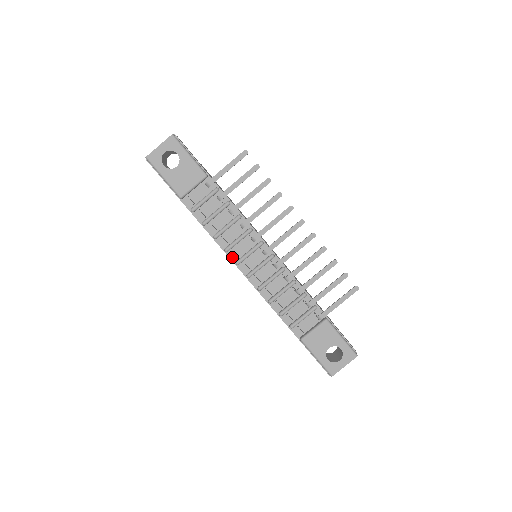
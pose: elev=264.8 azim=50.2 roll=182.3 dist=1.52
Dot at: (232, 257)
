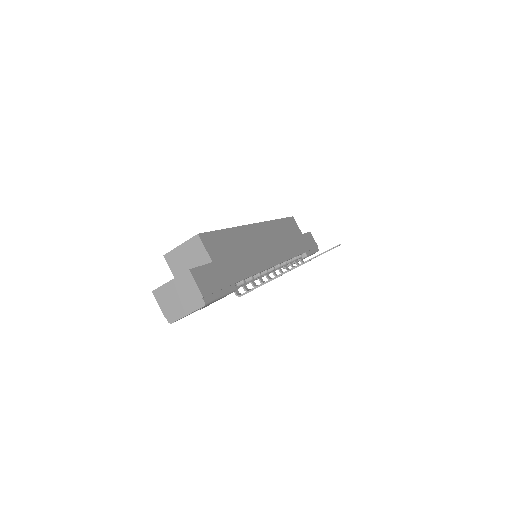
Dot at: occluded
